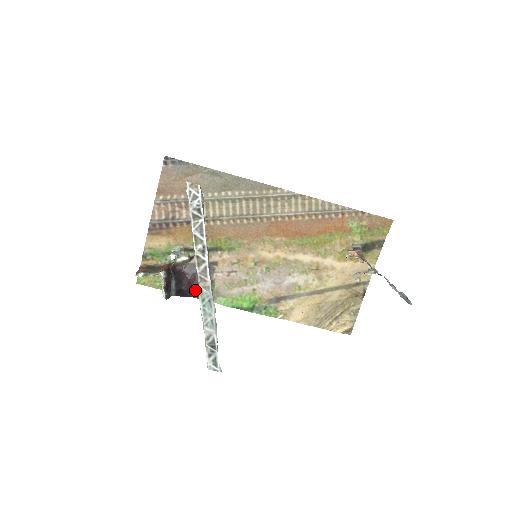
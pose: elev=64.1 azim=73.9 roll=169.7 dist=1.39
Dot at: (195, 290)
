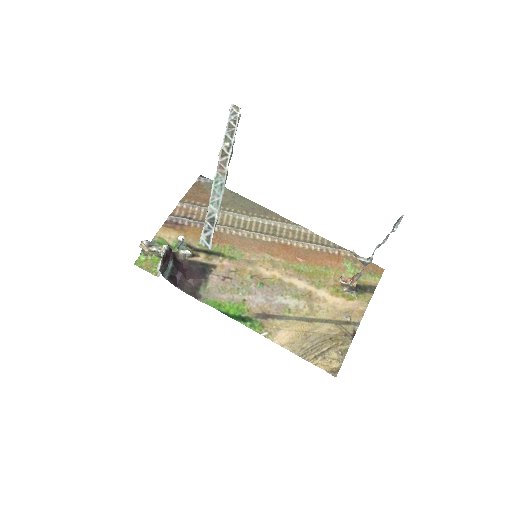
Dot at: (187, 284)
